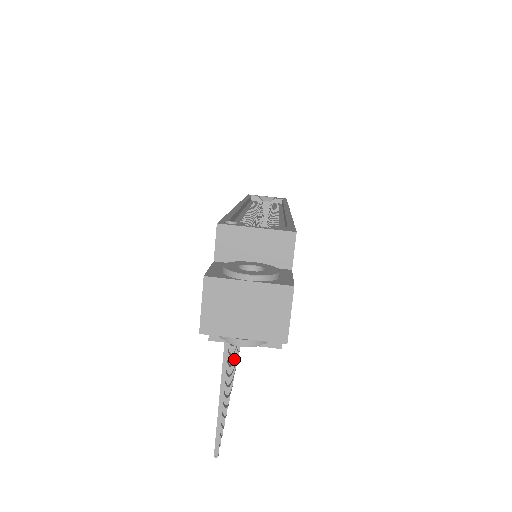
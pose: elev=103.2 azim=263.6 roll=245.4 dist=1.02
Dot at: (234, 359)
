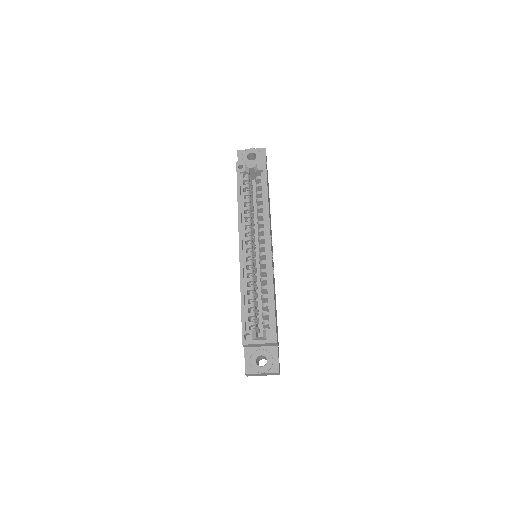
Dot at: occluded
